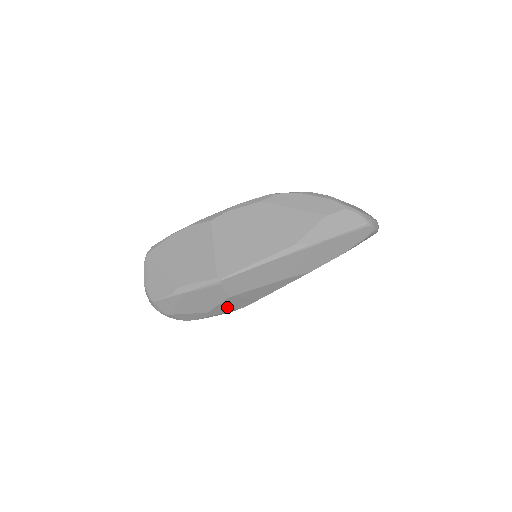
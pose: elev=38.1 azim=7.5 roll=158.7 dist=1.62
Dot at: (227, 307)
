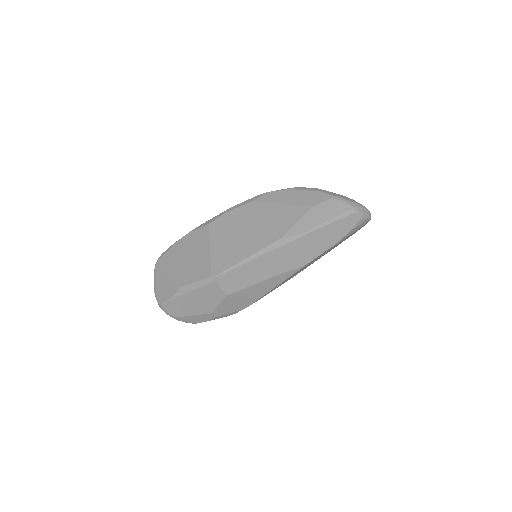
Dot at: (229, 307)
